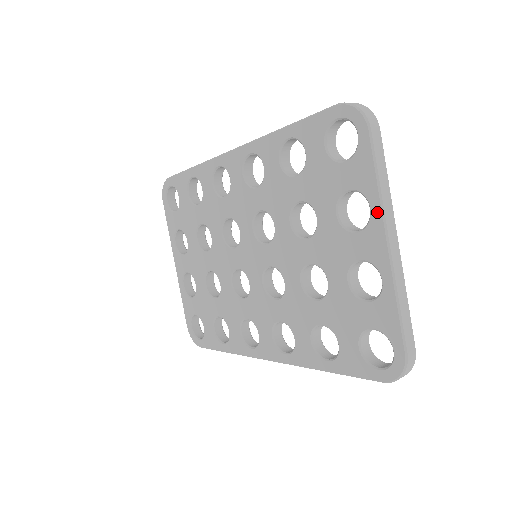
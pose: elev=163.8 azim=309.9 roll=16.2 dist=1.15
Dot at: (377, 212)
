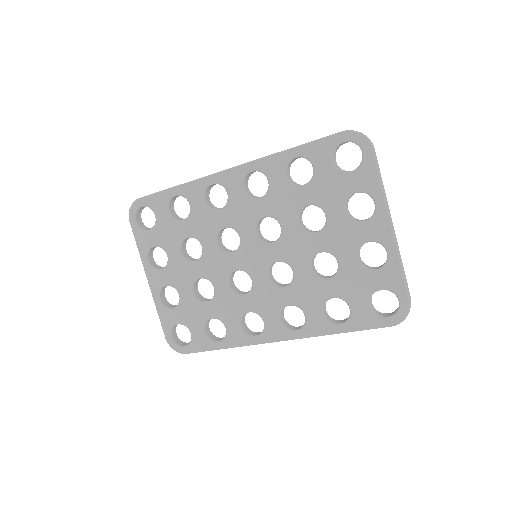
Dot at: (381, 205)
